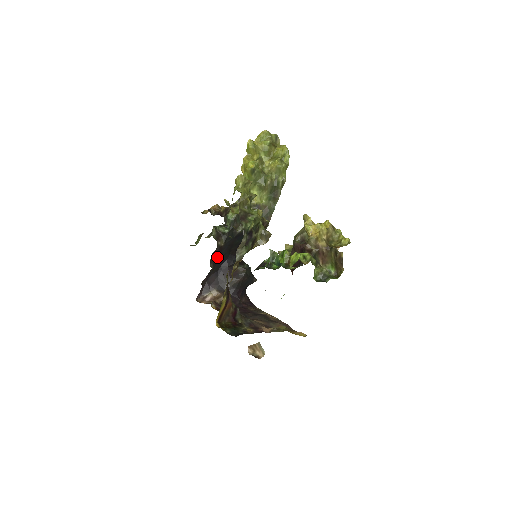
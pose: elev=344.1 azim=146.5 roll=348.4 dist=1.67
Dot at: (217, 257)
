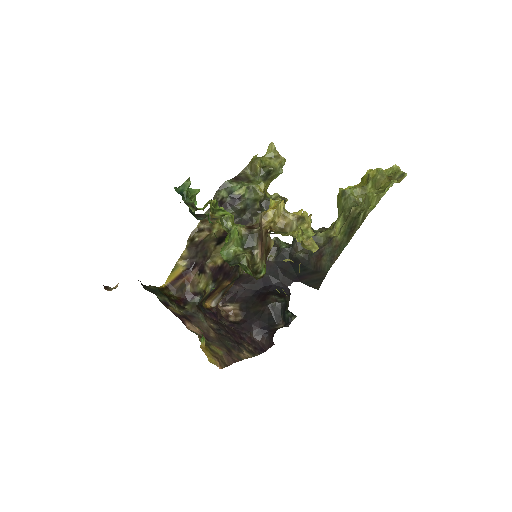
Dot at: occluded
